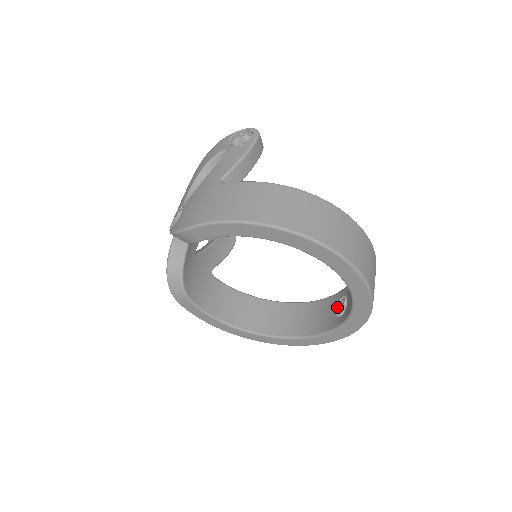
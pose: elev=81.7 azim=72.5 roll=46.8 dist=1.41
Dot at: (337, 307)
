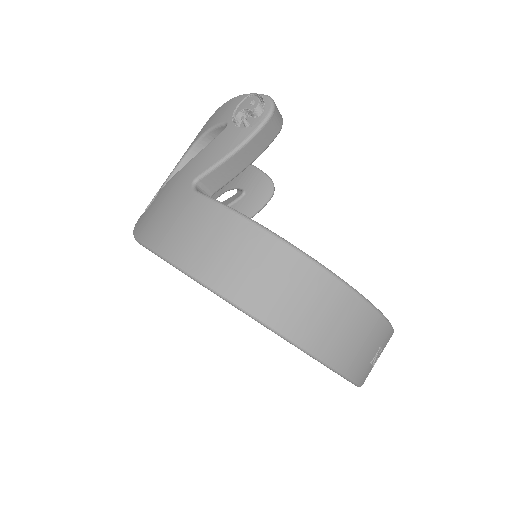
Dot at: occluded
